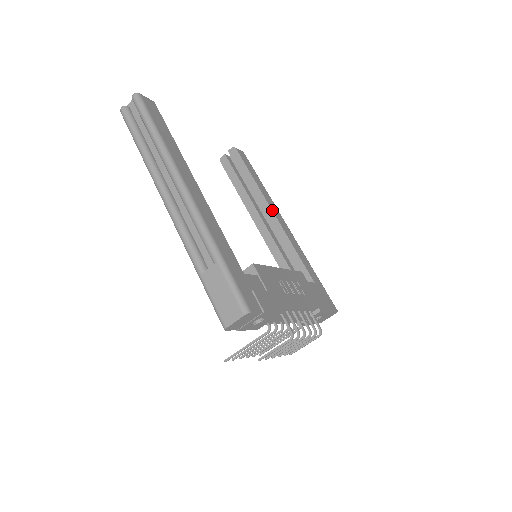
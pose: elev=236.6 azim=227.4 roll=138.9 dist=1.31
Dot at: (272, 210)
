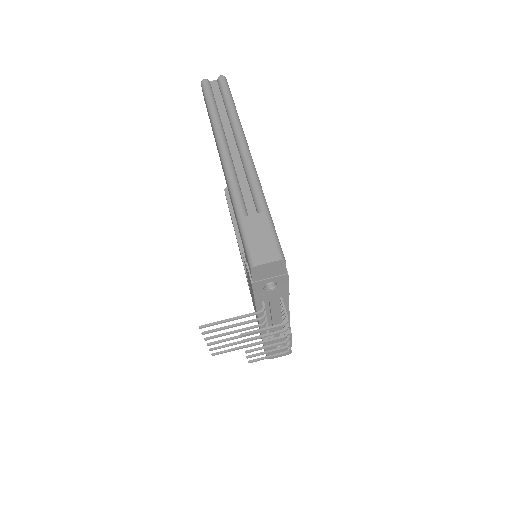
Dot at: occluded
